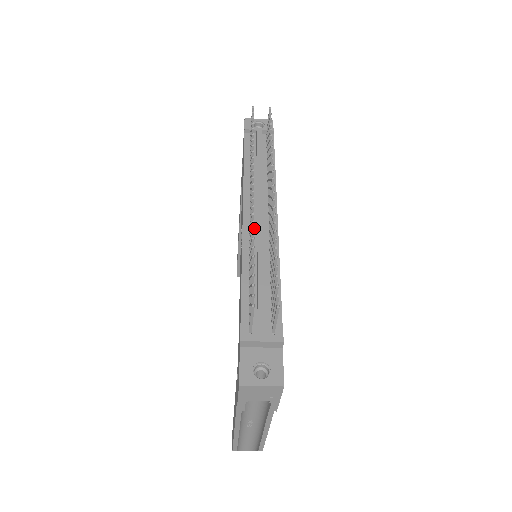
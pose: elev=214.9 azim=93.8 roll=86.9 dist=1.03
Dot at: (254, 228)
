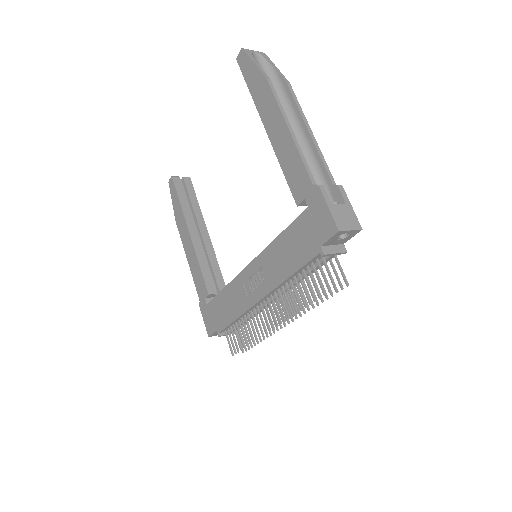
Dot at: (262, 303)
